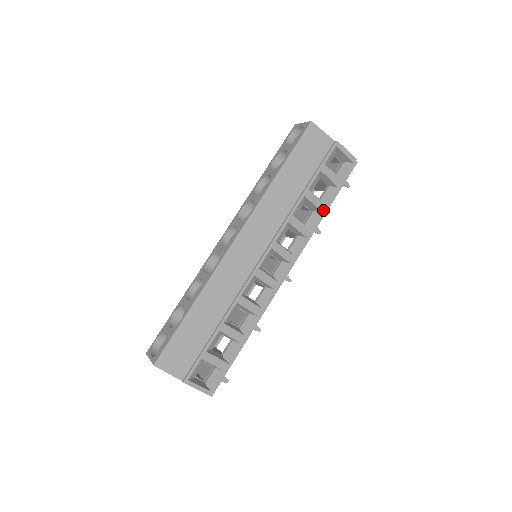
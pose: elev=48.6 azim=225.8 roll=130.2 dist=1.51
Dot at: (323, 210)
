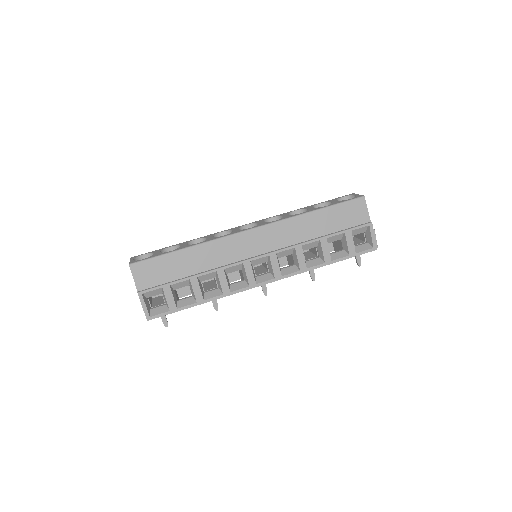
Dot at: (326, 261)
